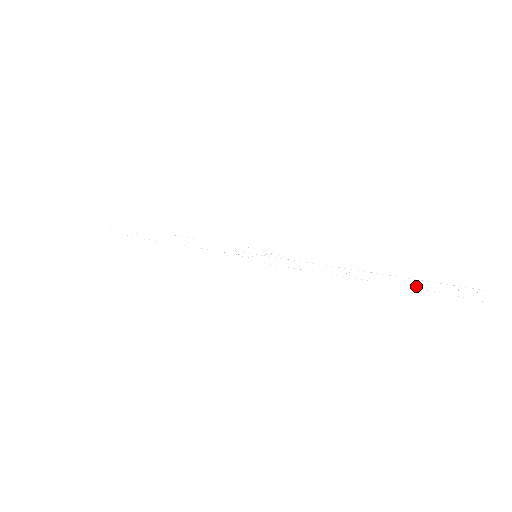
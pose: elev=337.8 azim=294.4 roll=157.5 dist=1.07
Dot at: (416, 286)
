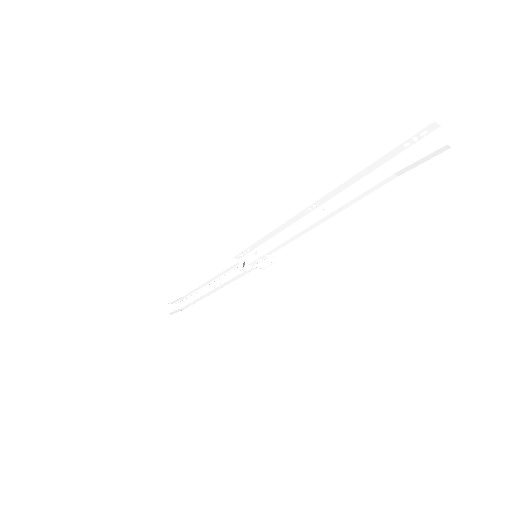
Dot at: (367, 166)
